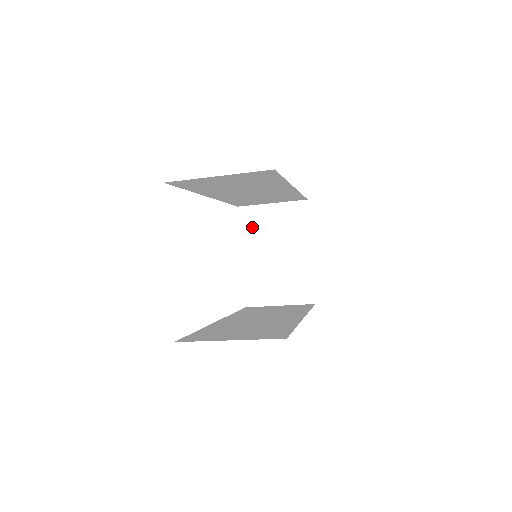
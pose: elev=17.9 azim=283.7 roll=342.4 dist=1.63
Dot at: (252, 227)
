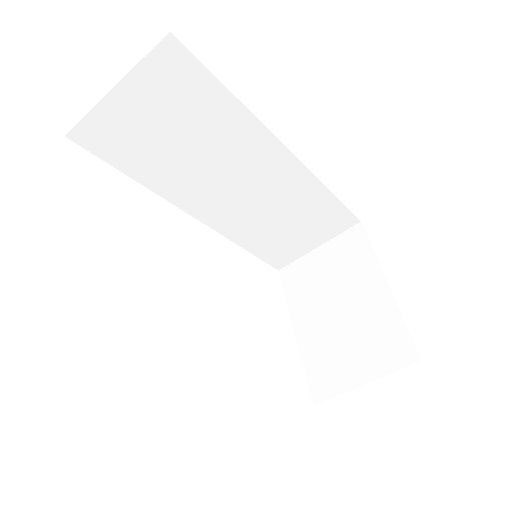
Dot at: (300, 287)
